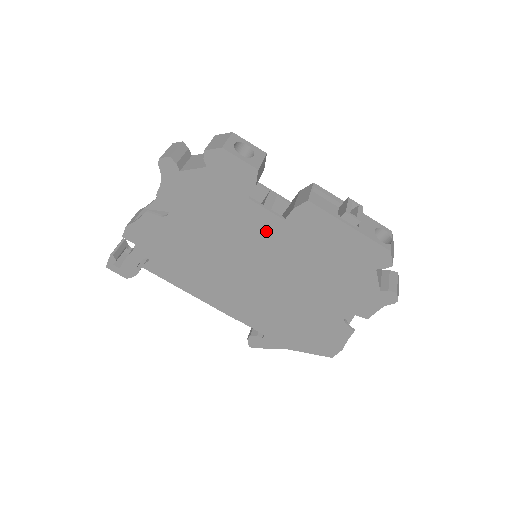
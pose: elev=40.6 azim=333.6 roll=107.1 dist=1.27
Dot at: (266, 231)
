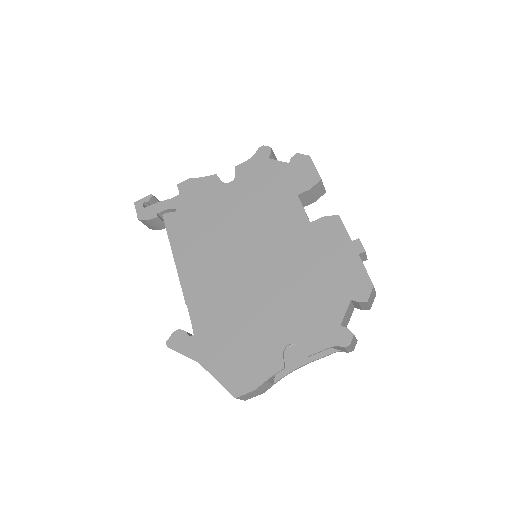
Dot at: (289, 226)
